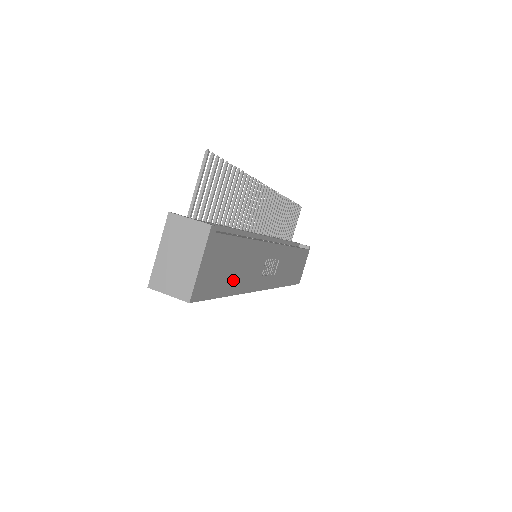
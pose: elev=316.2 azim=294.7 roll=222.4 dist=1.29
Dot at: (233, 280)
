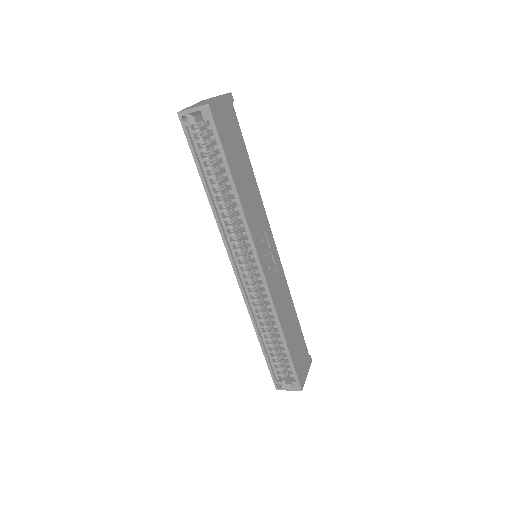
Dot at: (238, 175)
